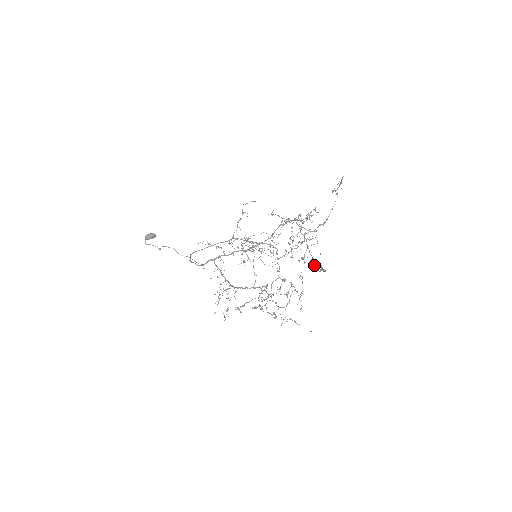
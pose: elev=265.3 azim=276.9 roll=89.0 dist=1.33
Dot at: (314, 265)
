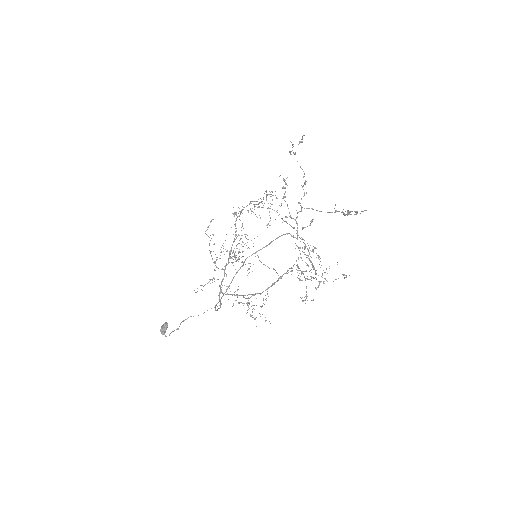
Dot at: occluded
